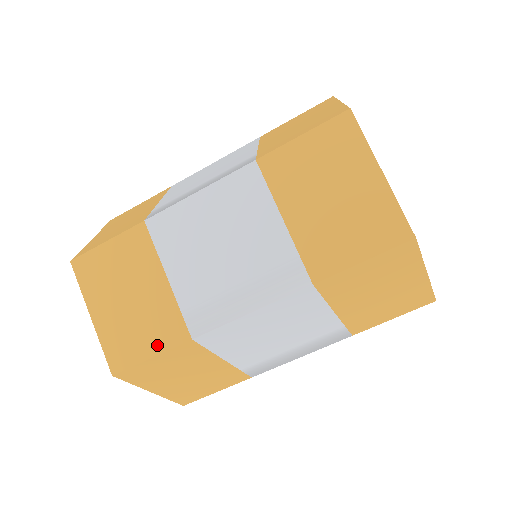
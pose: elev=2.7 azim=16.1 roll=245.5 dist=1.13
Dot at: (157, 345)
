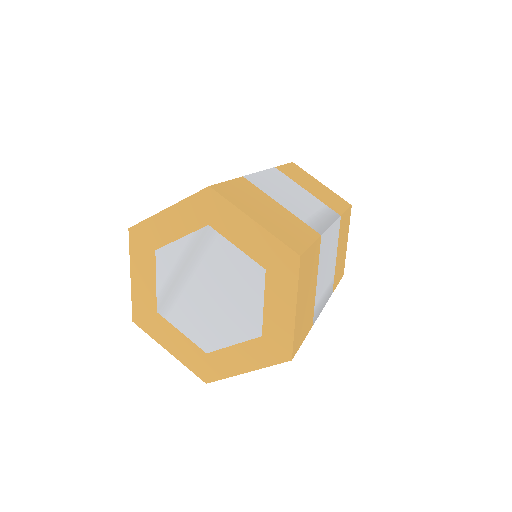
Dot at: (308, 238)
